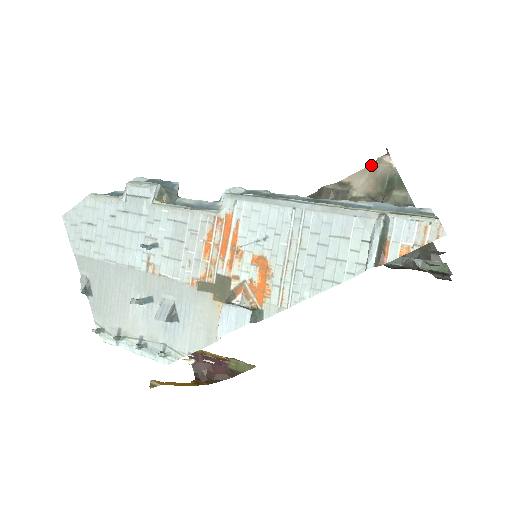
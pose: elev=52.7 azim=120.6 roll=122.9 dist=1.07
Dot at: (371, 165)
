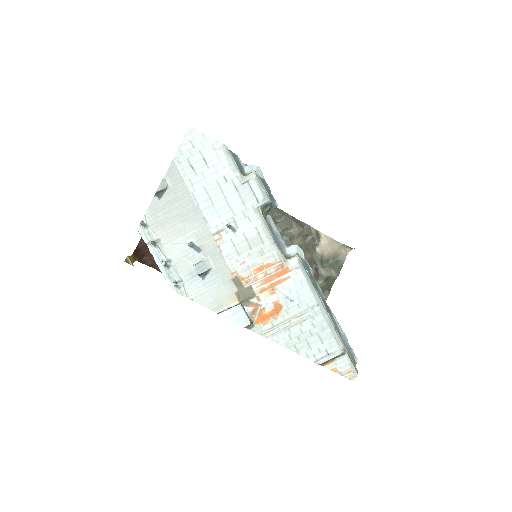
Dot at: (339, 242)
